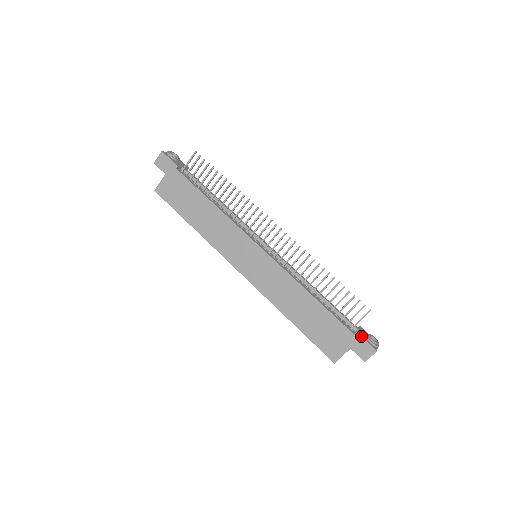
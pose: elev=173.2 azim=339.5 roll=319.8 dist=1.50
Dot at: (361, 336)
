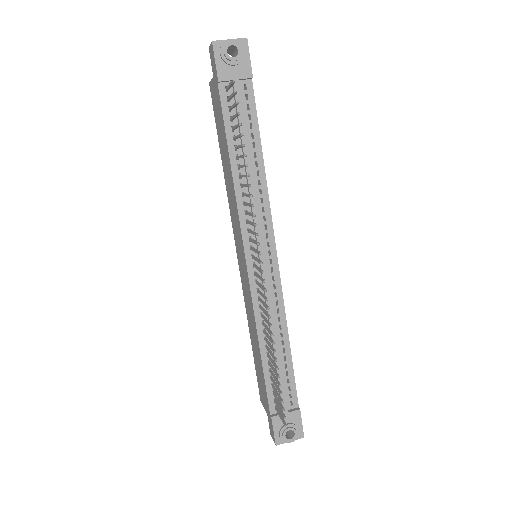
Dot at: (273, 423)
